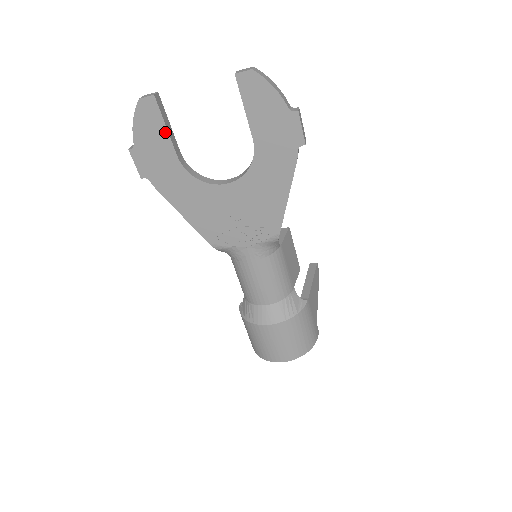
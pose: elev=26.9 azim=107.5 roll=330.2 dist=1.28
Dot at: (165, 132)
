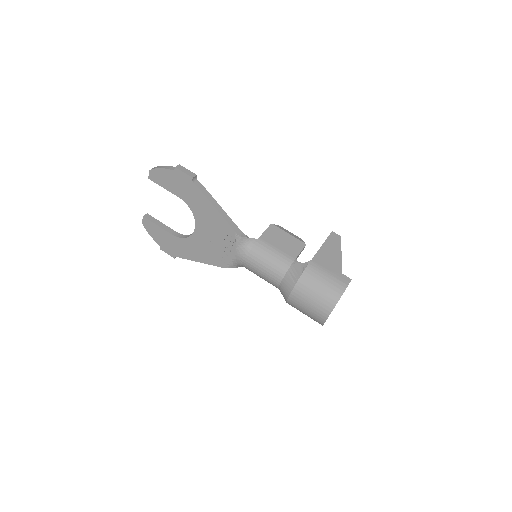
Dot at: (159, 228)
